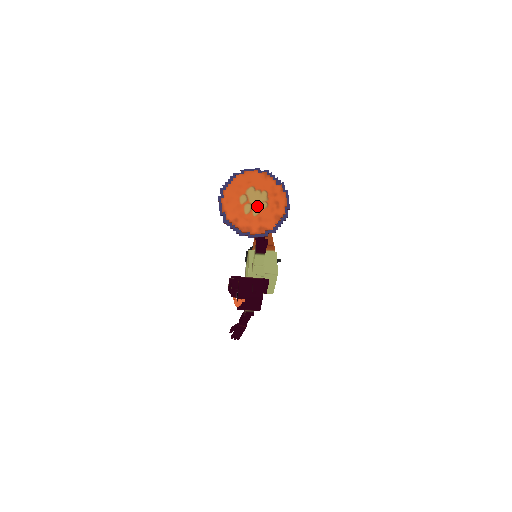
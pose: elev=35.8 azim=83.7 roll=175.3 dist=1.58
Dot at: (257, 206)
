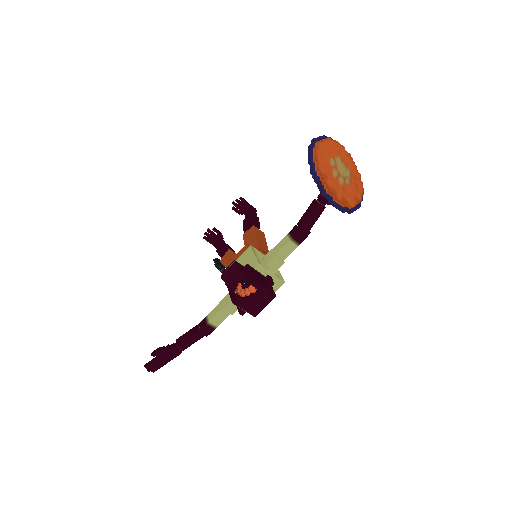
Dot at: (342, 177)
